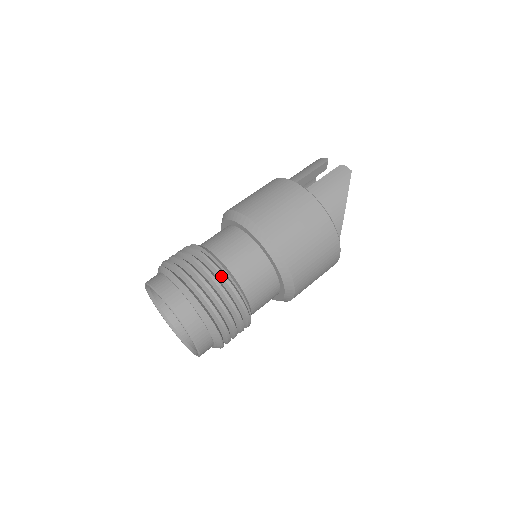
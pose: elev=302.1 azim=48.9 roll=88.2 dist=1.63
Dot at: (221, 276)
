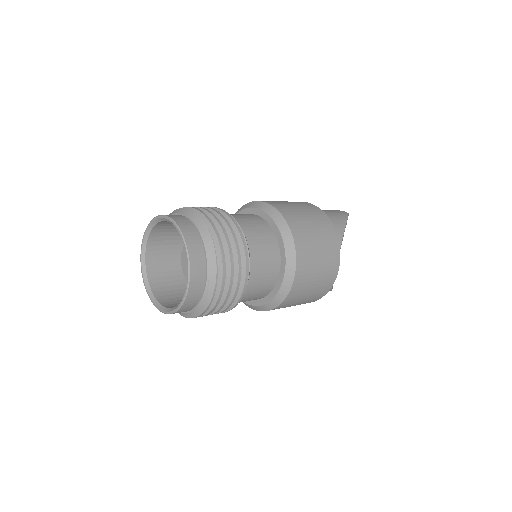
Dot at: (229, 217)
